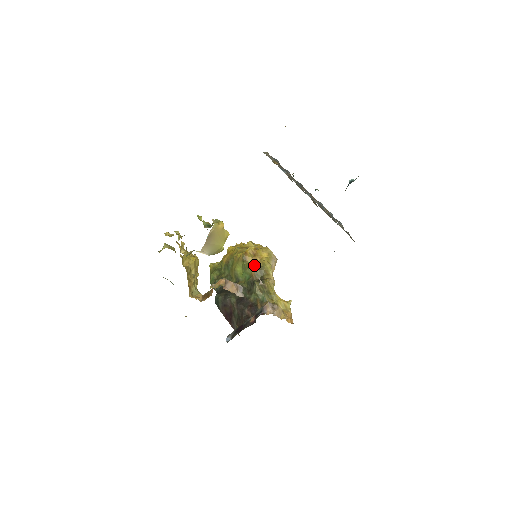
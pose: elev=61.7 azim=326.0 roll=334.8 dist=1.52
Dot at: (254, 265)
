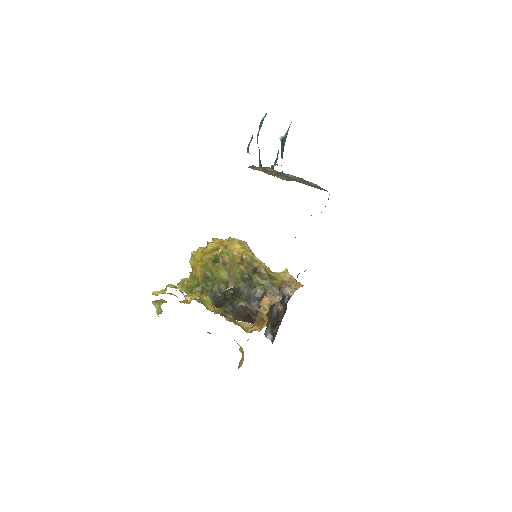
Dot at: occluded
